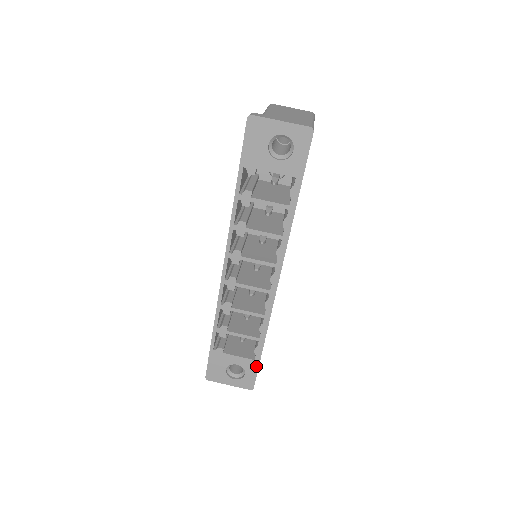
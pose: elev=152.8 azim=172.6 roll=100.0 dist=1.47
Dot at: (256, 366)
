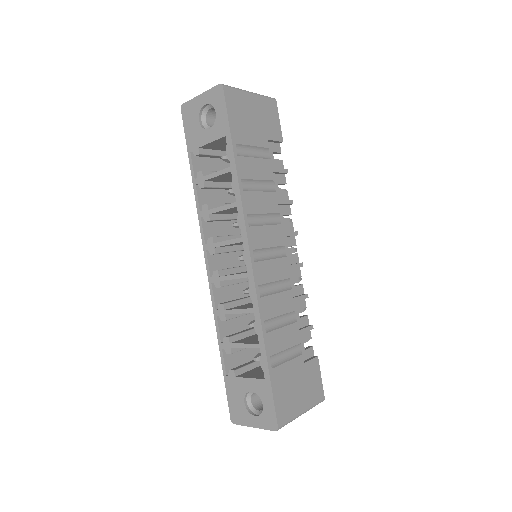
Dot at: (269, 389)
